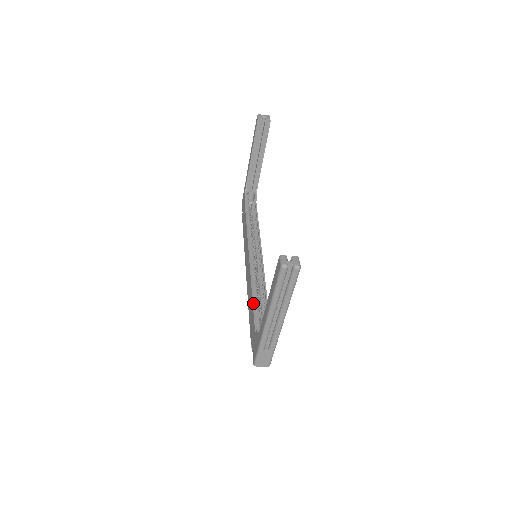
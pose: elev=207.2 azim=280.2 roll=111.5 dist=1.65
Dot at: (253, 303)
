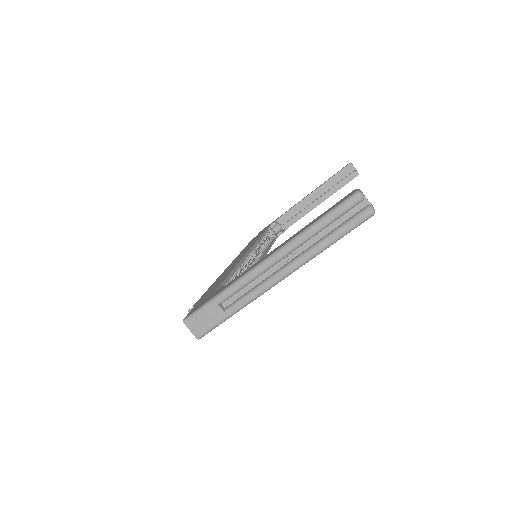
Dot at: (230, 274)
